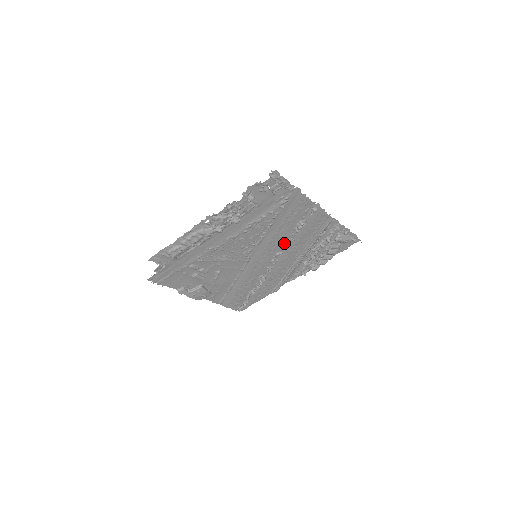
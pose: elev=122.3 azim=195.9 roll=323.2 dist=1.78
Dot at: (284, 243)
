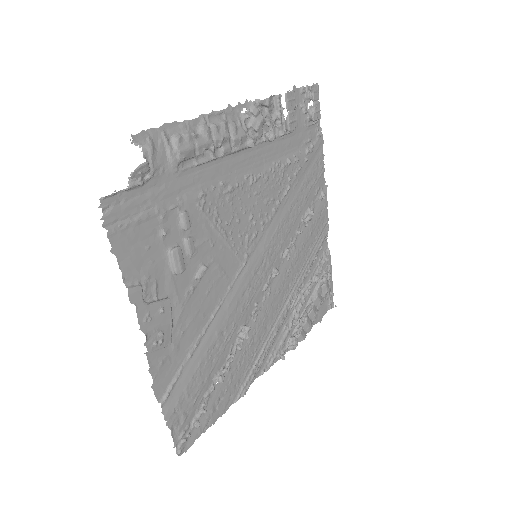
Dot at: (286, 248)
